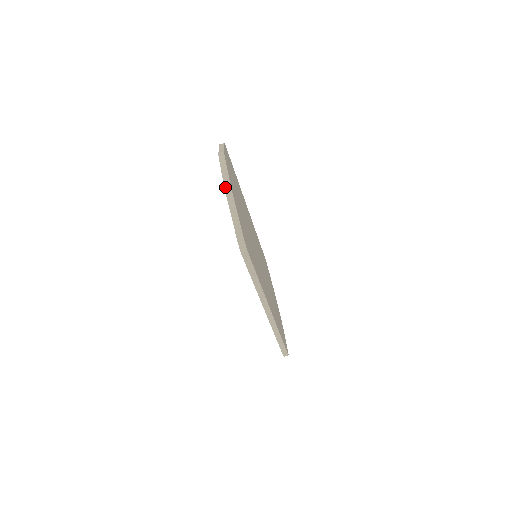
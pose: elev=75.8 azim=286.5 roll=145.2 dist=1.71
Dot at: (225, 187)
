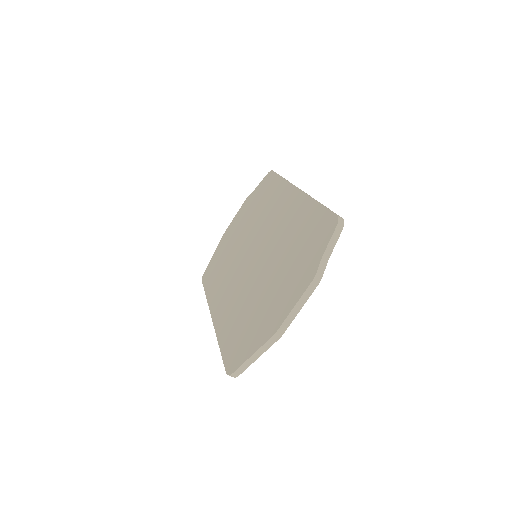
Dot at: (275, 336)
